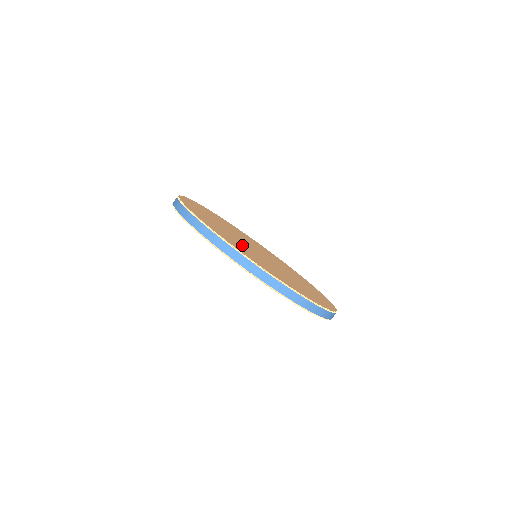
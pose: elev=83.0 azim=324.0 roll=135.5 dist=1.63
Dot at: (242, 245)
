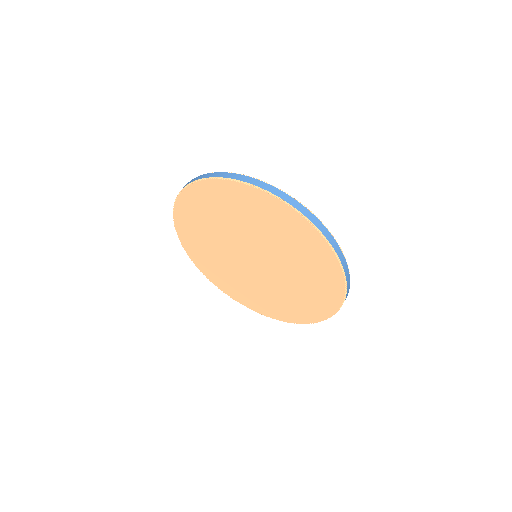
Dot at: occluded
